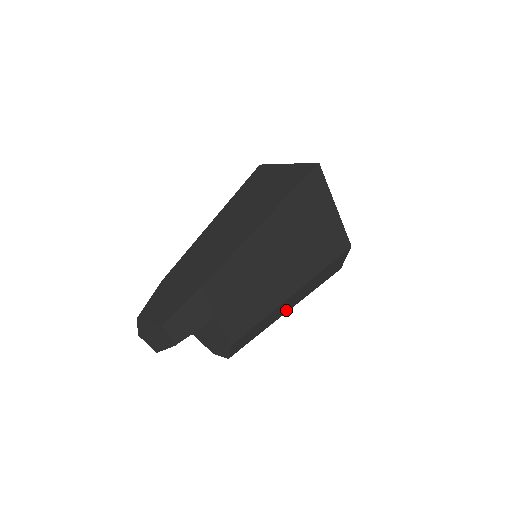
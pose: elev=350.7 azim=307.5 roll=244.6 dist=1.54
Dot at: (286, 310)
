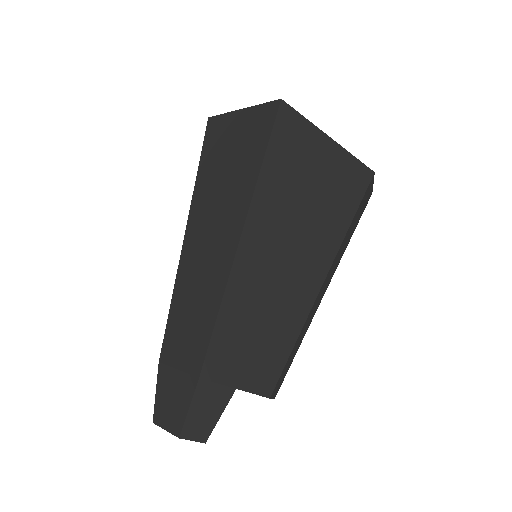
Dot at: (320, 300)
